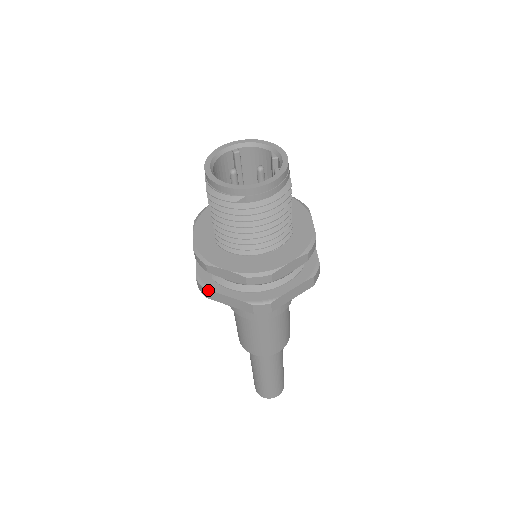
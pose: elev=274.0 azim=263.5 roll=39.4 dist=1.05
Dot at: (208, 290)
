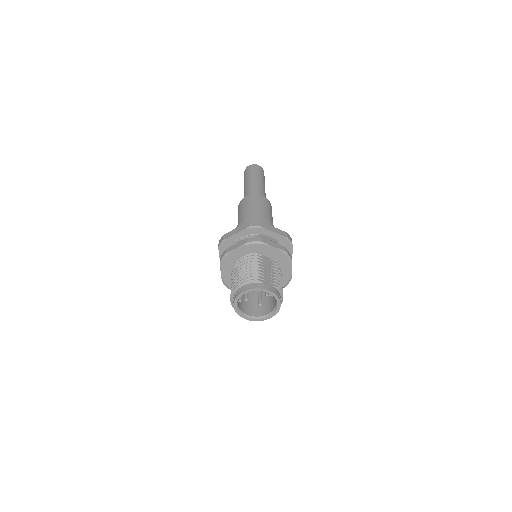
Dot at: occluded
